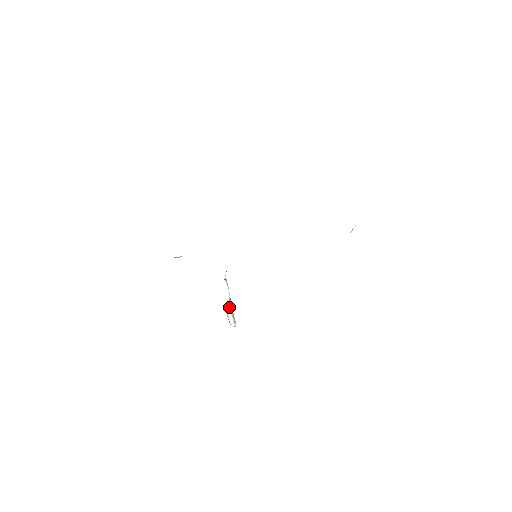
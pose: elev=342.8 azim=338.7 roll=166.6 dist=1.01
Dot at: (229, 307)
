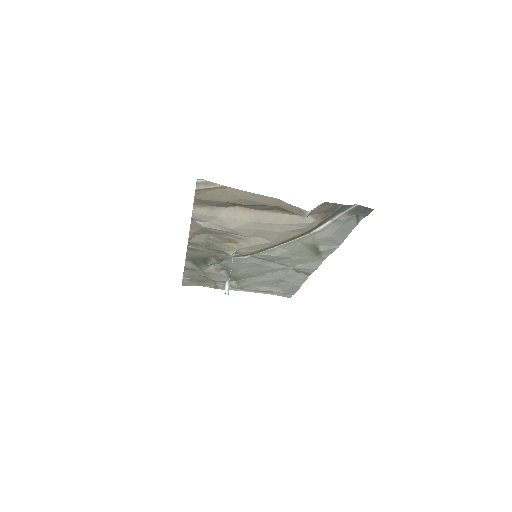
Dot at: (228, 278)
